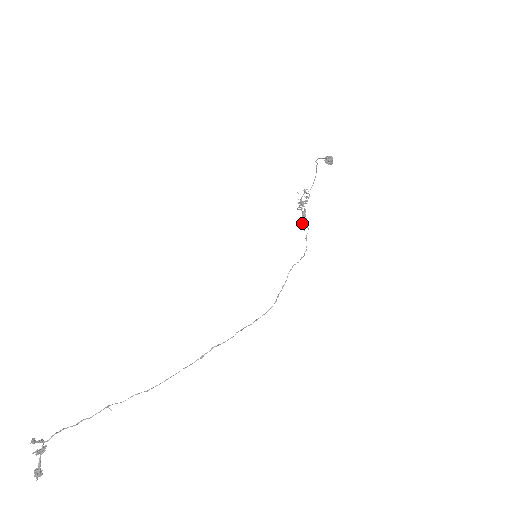
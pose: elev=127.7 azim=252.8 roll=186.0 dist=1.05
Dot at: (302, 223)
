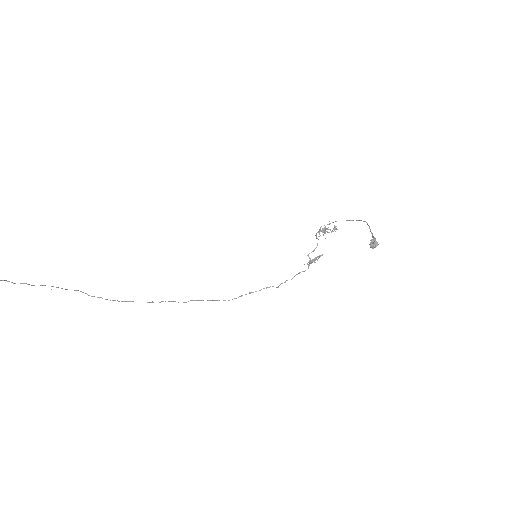
Dot at: (308, 256)
